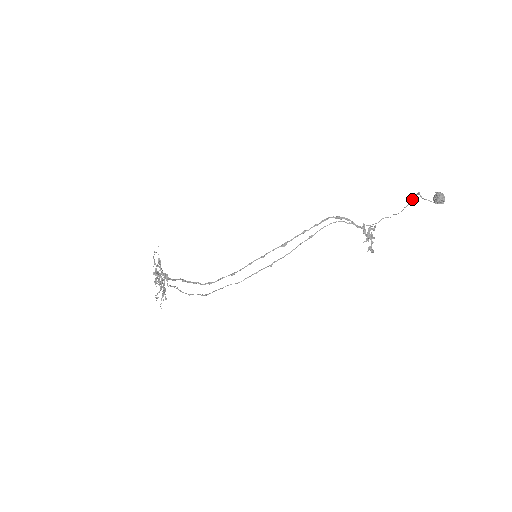
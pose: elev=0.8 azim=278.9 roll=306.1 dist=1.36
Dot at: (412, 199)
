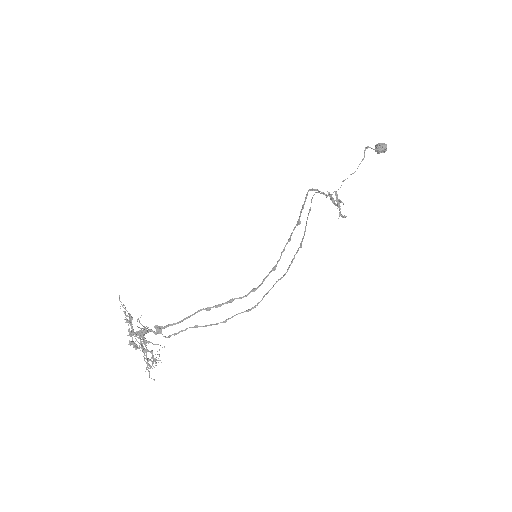
Dot at: (364, 154)
